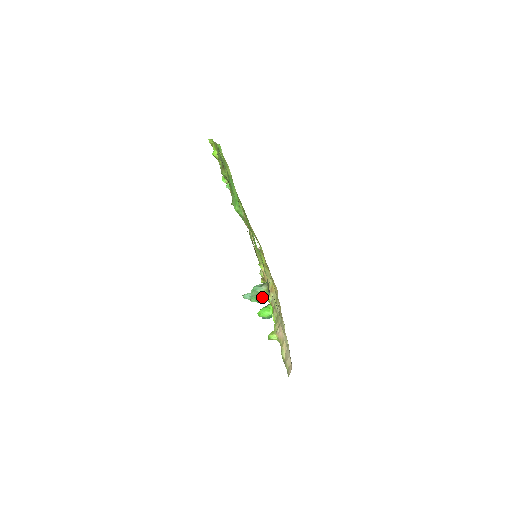
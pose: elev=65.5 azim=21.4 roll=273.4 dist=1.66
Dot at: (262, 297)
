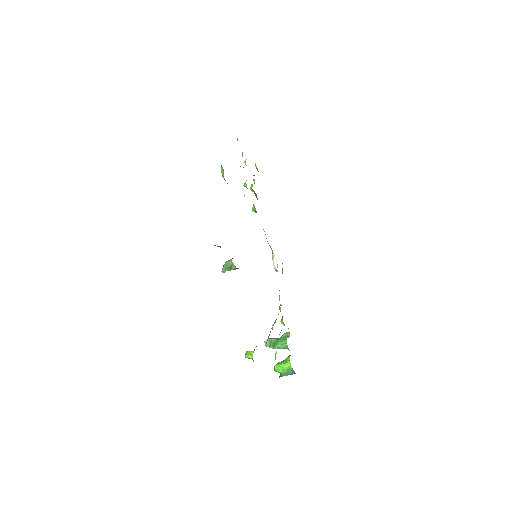
Dot at: (279, 341)
